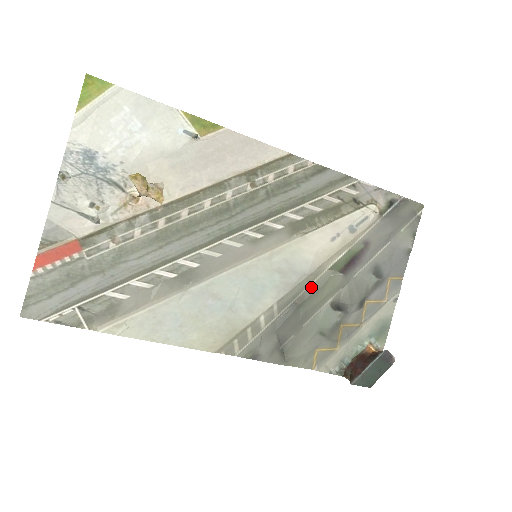
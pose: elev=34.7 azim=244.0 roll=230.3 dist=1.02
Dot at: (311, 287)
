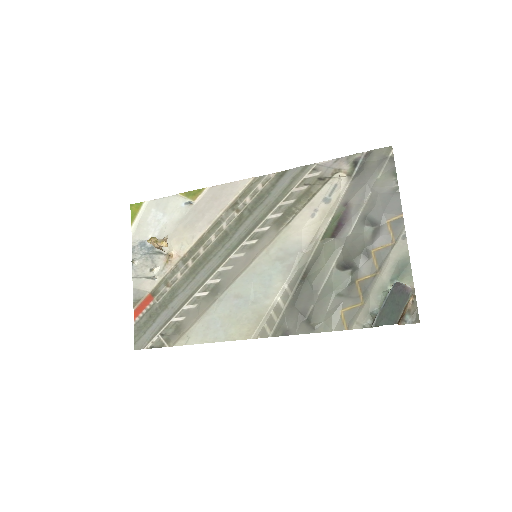
Dot at: (311, 260)
